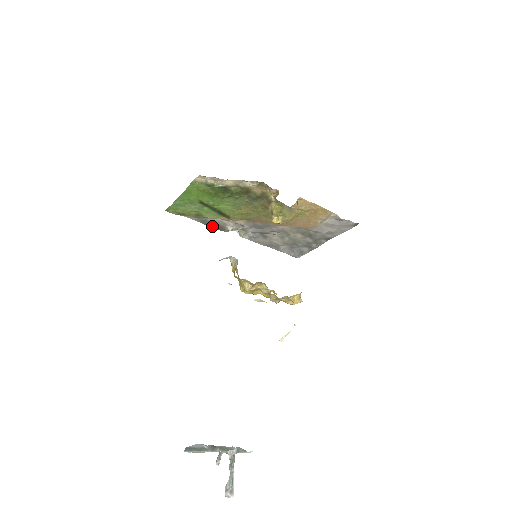
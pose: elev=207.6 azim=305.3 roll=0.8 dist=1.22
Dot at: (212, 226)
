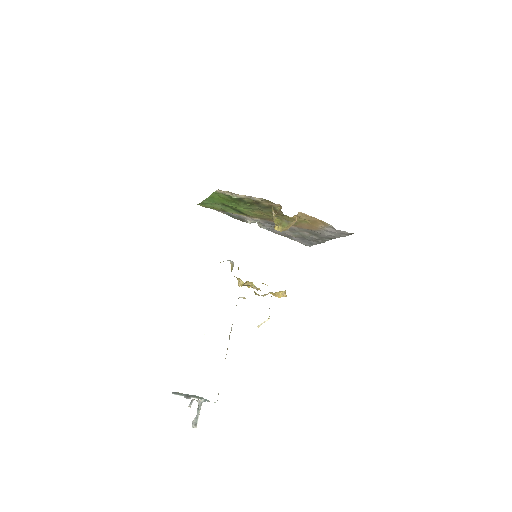
Dot at: (235, 218)
